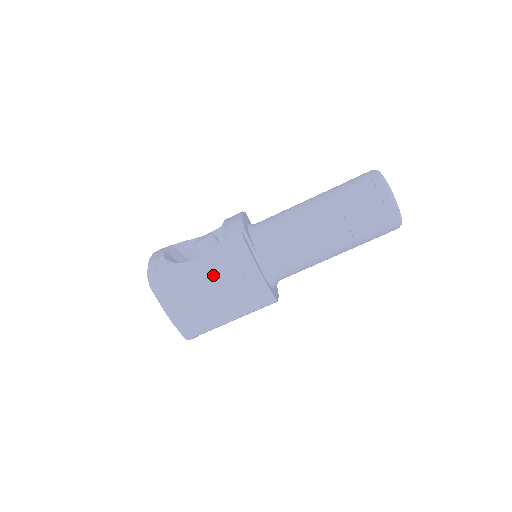
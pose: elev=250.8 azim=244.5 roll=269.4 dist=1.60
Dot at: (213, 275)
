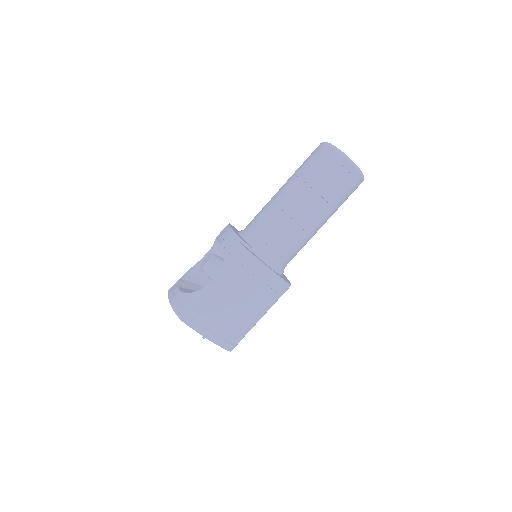
Dot at: (231, 288)
